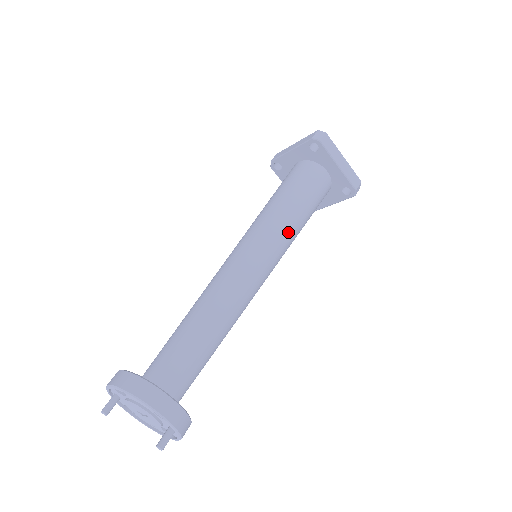
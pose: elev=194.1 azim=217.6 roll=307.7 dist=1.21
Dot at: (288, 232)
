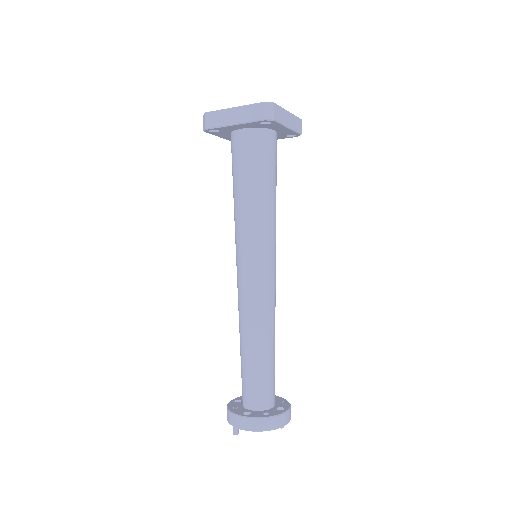
Dot at: (275, 225)
